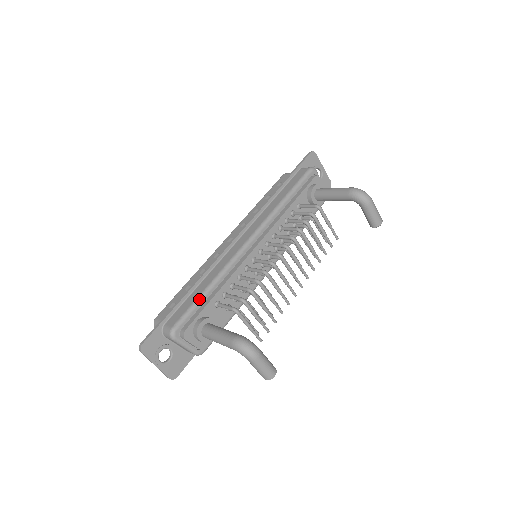
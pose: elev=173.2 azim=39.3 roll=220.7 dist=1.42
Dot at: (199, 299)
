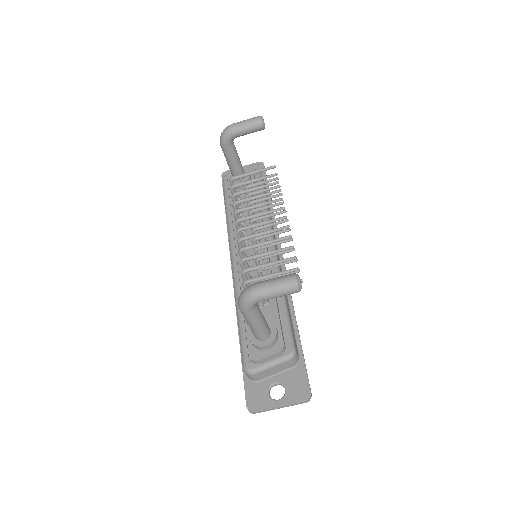
Dot at: (239, 328)
